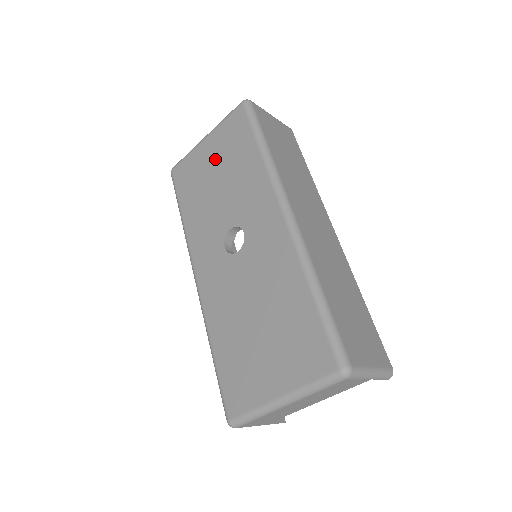
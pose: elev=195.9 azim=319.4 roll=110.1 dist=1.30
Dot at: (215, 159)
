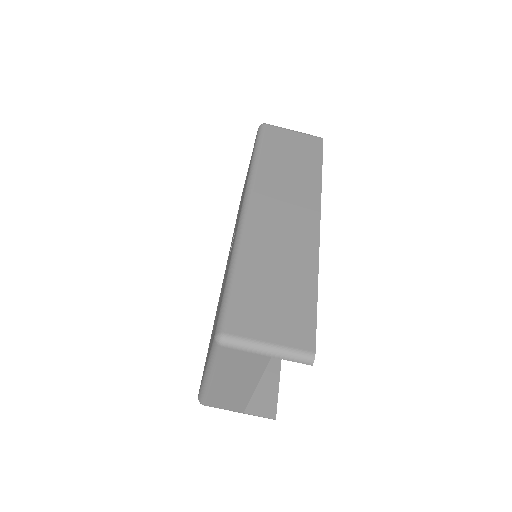
Dot at: occluded
